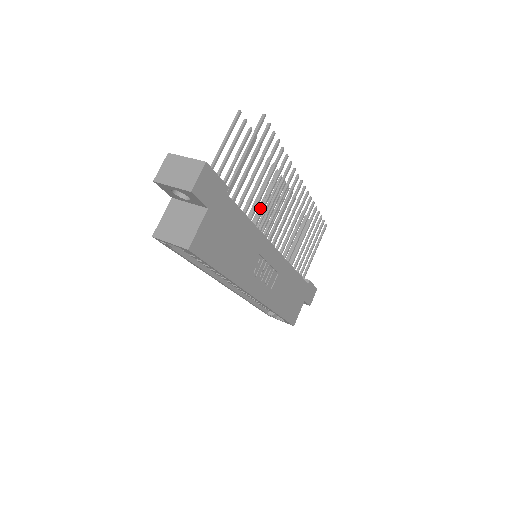
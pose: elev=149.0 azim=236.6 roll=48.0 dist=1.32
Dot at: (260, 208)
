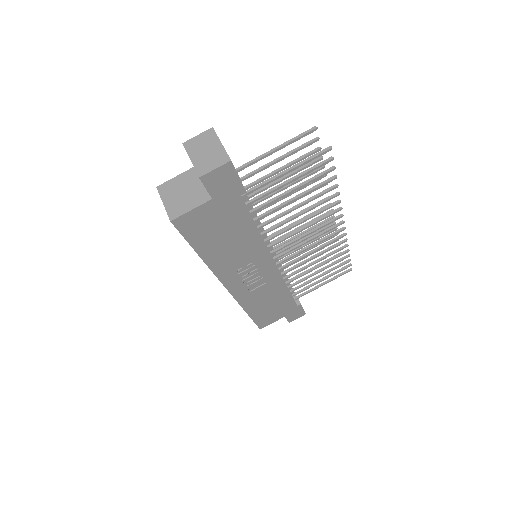
Dot at: occluded
